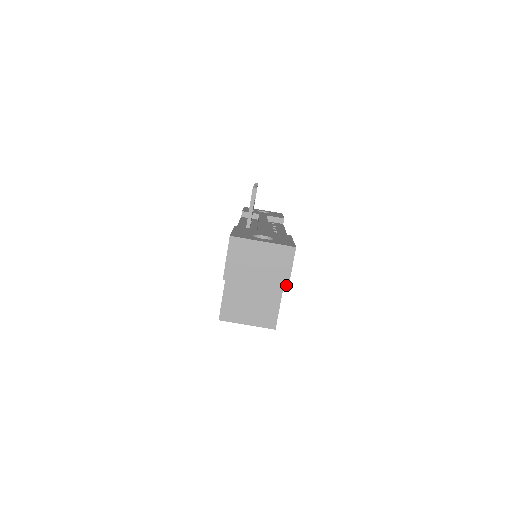
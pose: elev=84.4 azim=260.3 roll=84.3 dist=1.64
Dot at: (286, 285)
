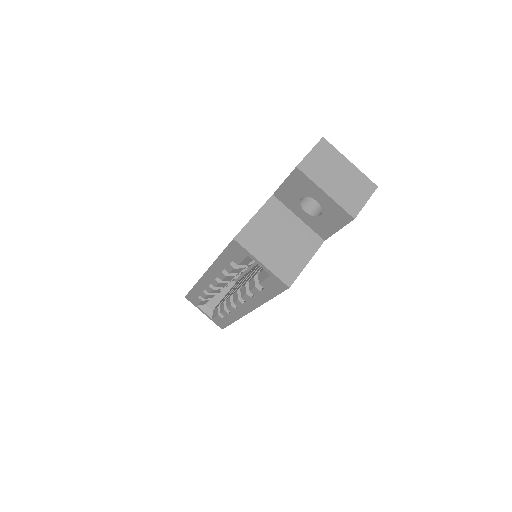
Dot at: (355, 213)
